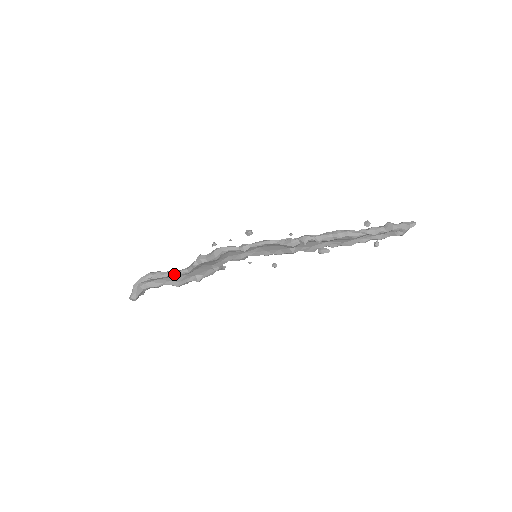
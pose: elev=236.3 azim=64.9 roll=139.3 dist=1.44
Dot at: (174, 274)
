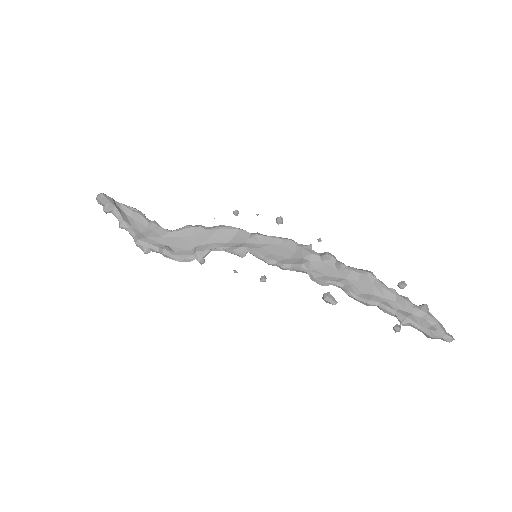
Dot at: (157, 224)
